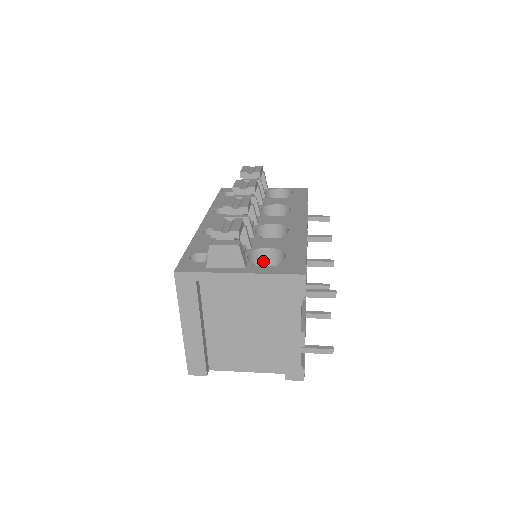
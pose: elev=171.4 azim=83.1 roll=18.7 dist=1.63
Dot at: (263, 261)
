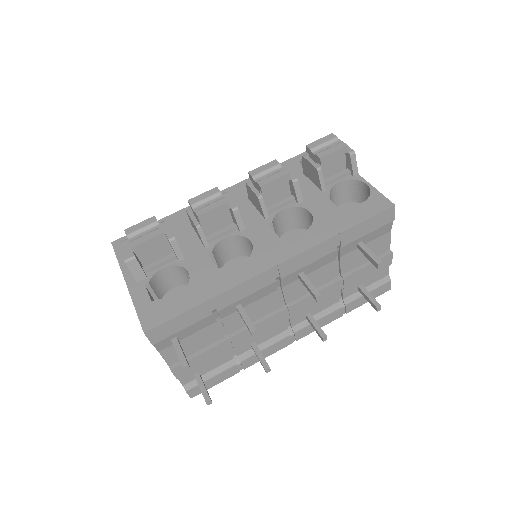
Dot at: occluded
